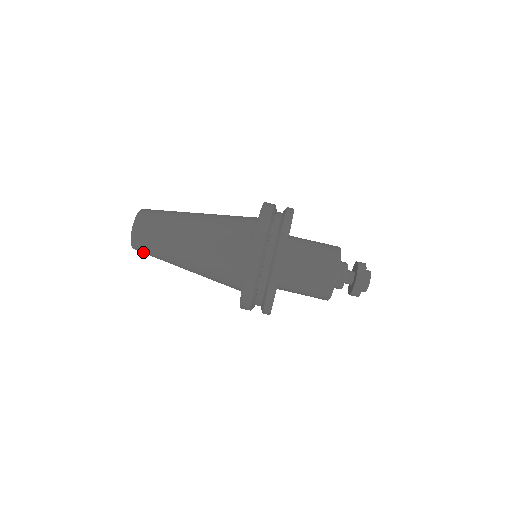
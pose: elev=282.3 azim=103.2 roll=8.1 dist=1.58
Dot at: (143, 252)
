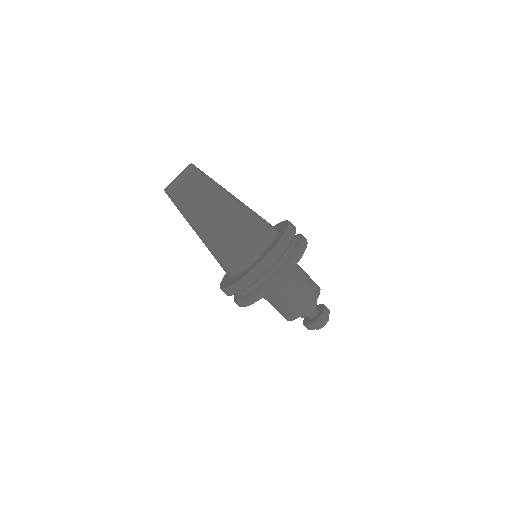
Dot at: (172, 197)
